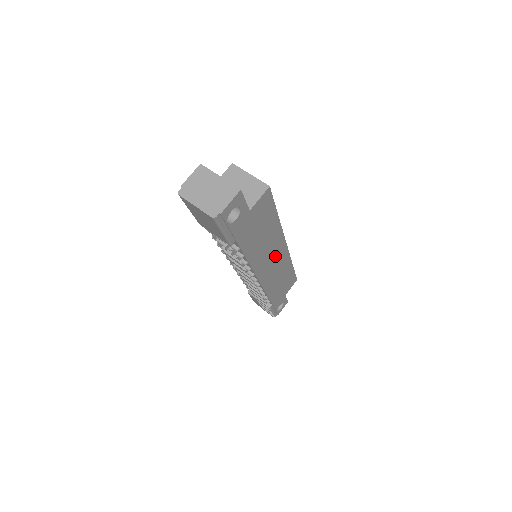
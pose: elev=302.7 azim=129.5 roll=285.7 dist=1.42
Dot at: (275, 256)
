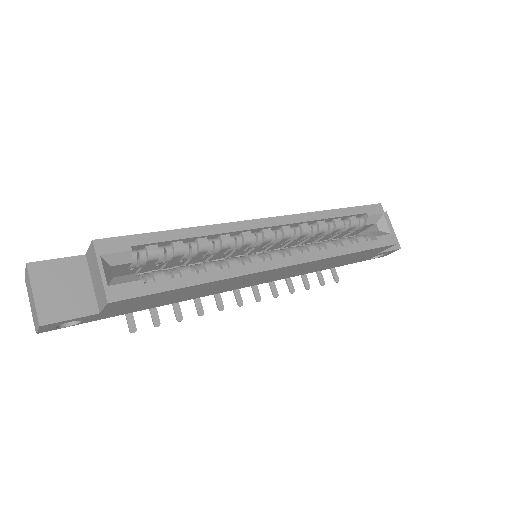
Dot at: (263, 276)
